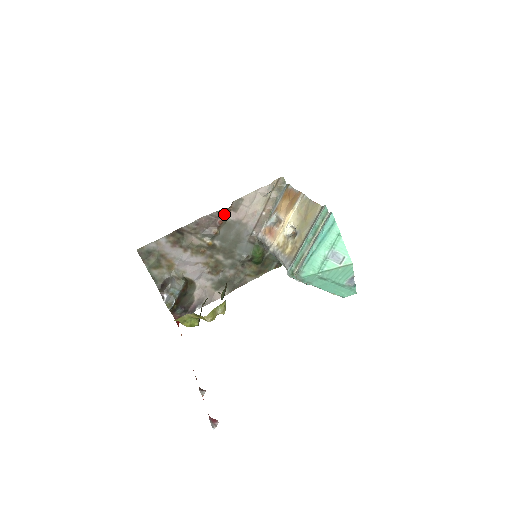
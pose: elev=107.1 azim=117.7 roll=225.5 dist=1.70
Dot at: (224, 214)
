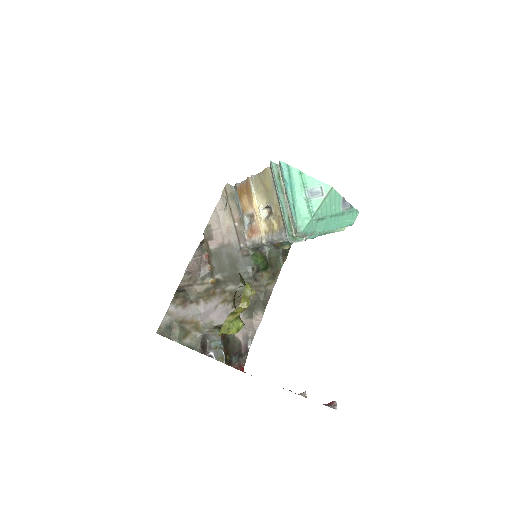
Dot at: (204, 248)
